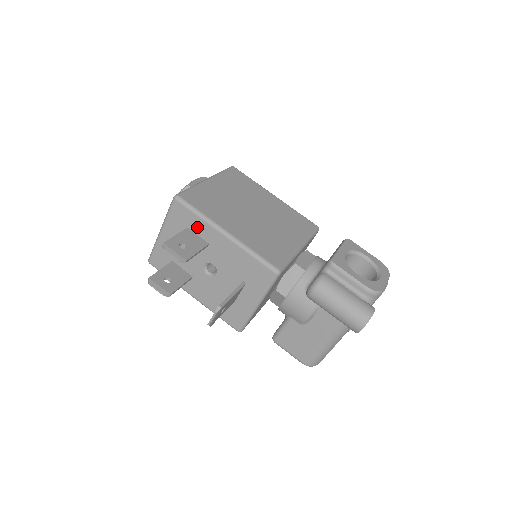
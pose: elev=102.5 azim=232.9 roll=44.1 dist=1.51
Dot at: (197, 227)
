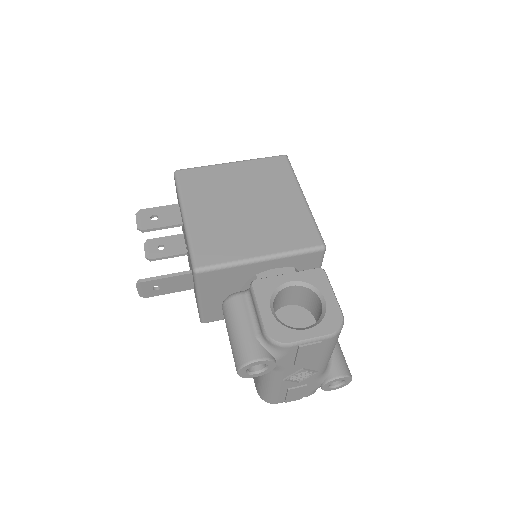
Dot at: (179, 205)
